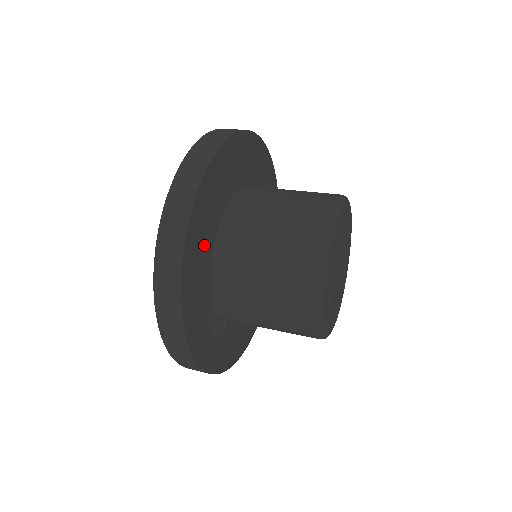
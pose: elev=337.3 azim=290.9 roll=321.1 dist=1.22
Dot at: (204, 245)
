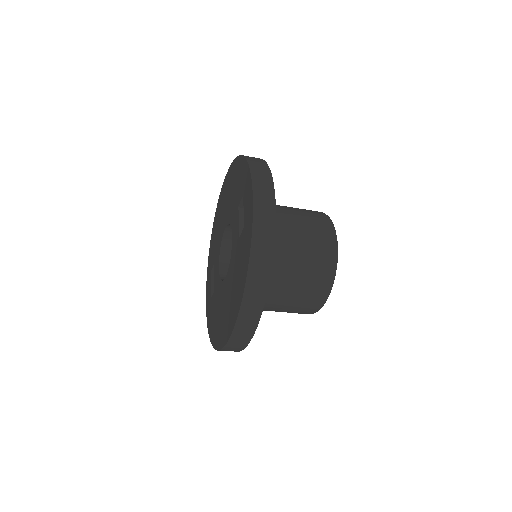
Dot at: occluded
